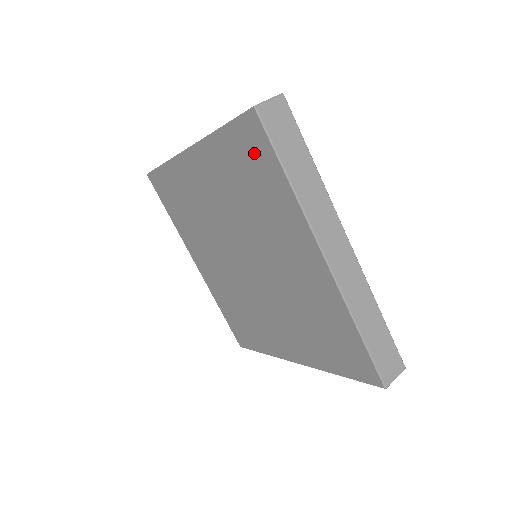
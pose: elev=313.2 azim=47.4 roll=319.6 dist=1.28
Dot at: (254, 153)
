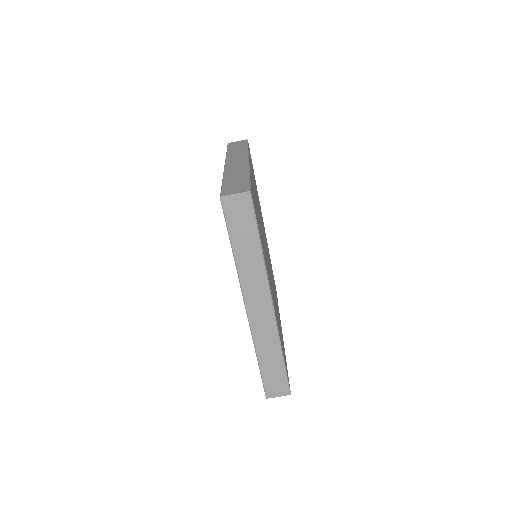
Dot at: occluded
